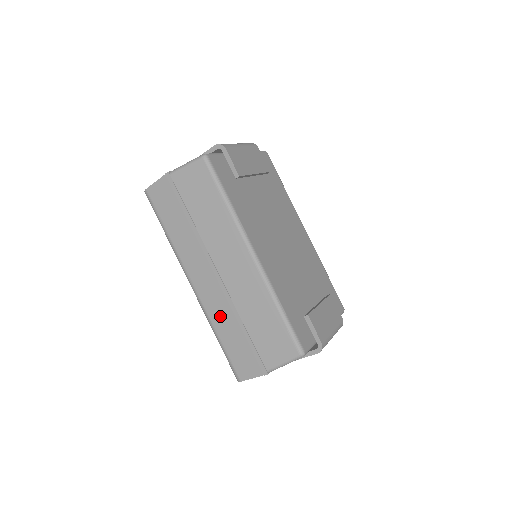
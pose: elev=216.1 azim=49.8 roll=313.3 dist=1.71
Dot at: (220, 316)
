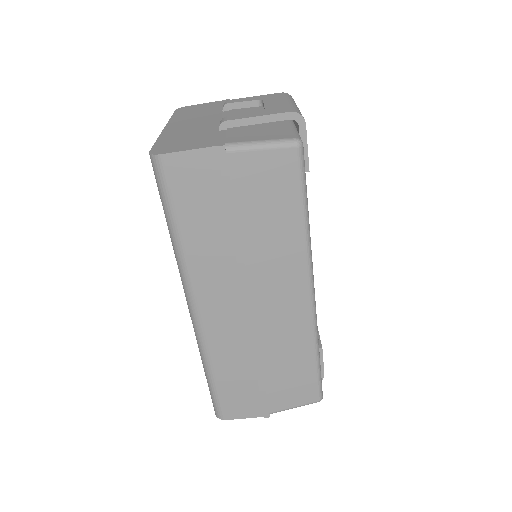
Dot at: (228, 353)
